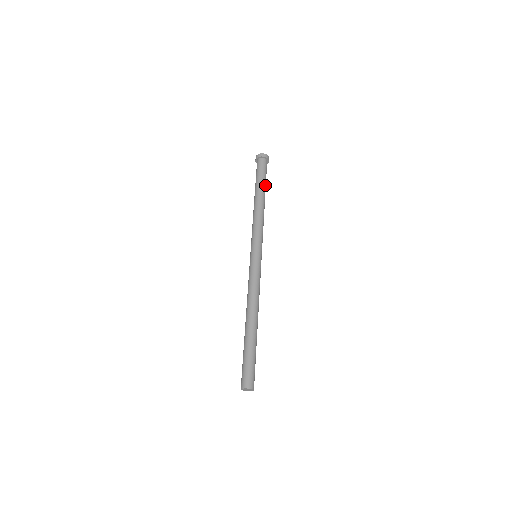
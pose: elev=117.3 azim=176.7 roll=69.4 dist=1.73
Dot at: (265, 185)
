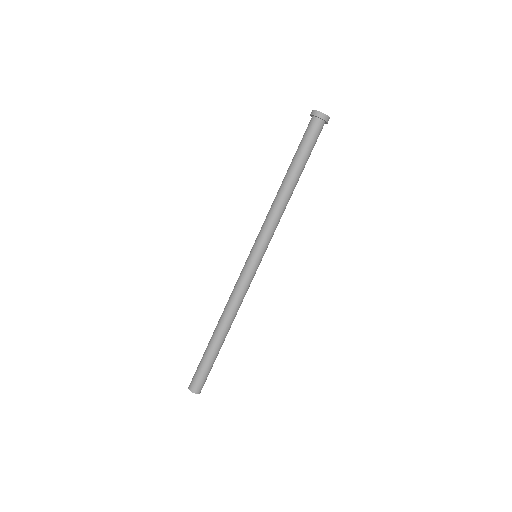
Dot at: occluded
